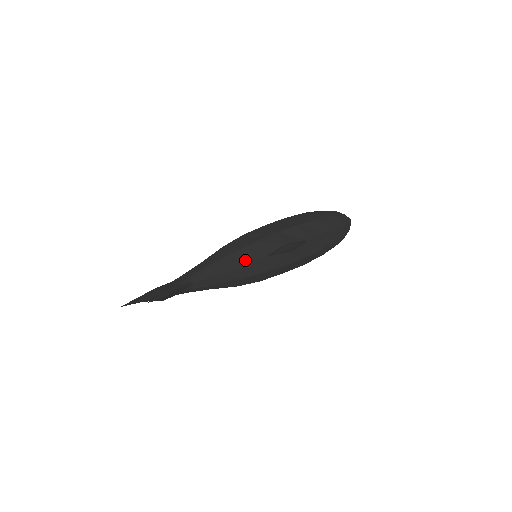
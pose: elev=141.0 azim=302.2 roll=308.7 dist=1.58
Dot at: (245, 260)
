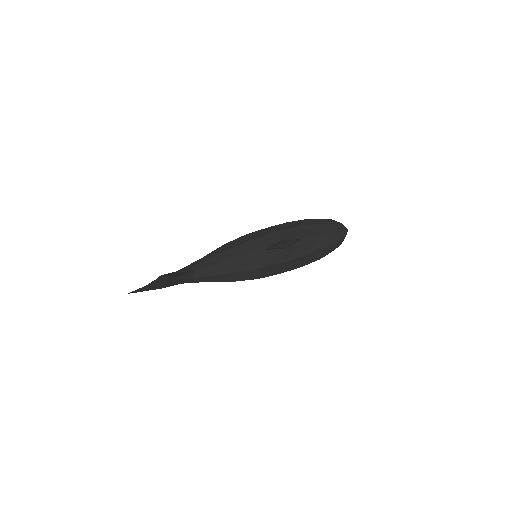
Dot at: (243, 253)
